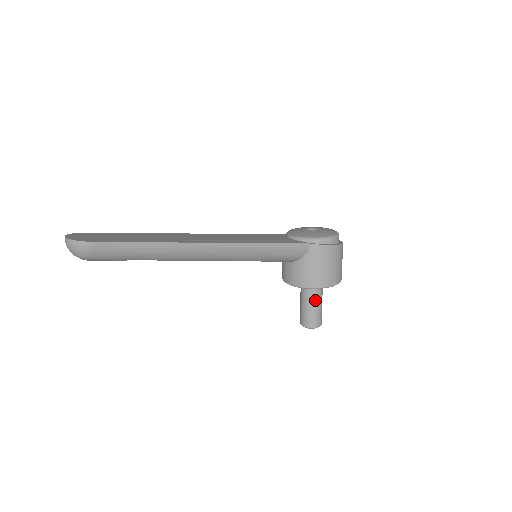
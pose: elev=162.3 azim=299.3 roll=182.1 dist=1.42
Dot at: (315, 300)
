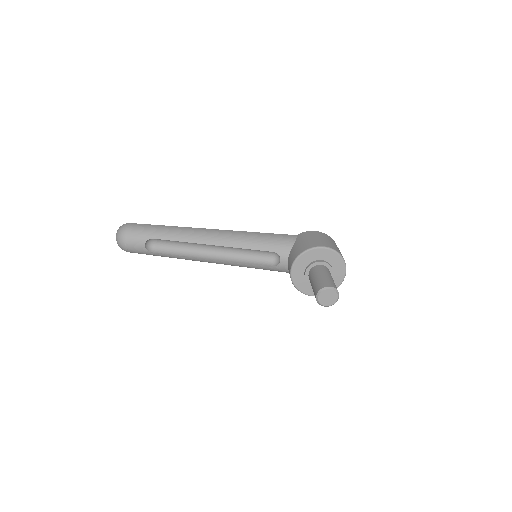
Dot at: (320, 272)
